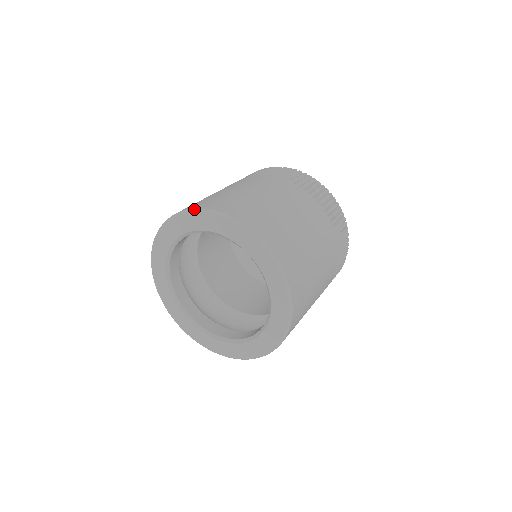
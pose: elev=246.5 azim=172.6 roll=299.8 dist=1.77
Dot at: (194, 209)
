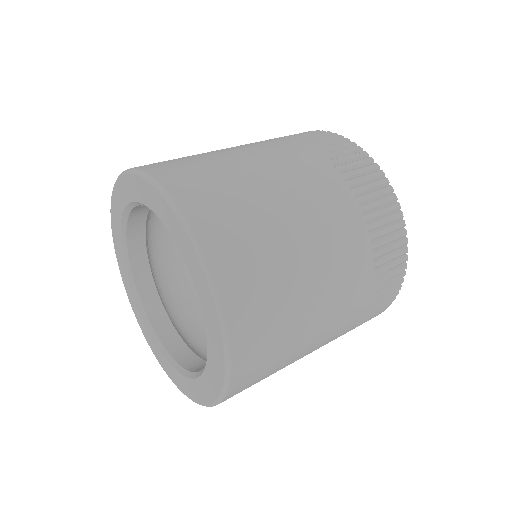
Dot at: (192, 235)
